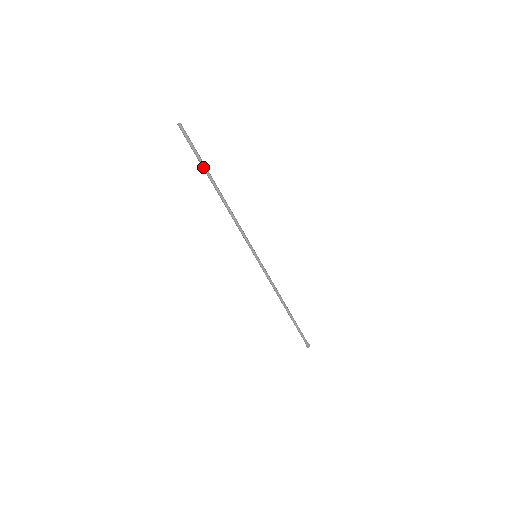
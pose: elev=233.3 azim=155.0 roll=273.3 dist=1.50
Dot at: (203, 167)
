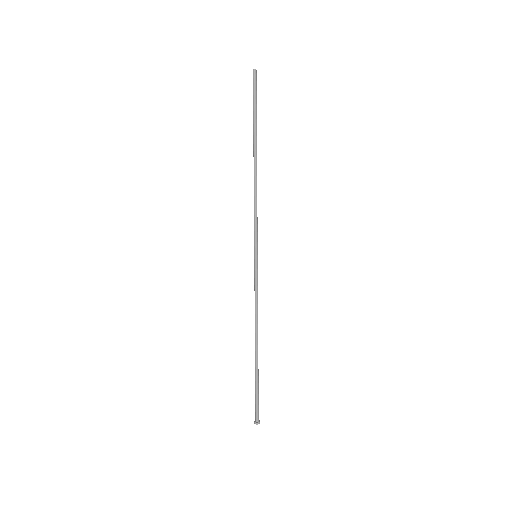
Dot at: (254, 124)
